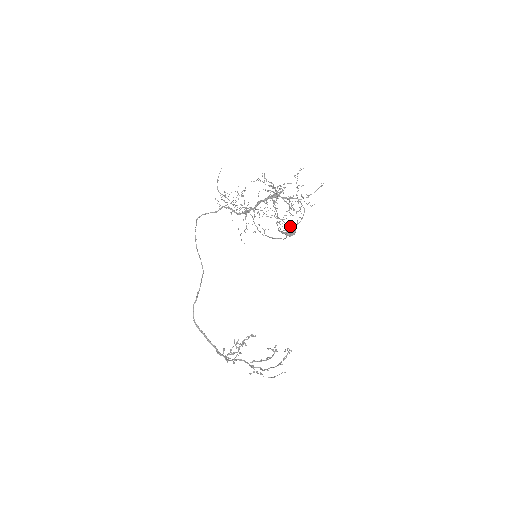
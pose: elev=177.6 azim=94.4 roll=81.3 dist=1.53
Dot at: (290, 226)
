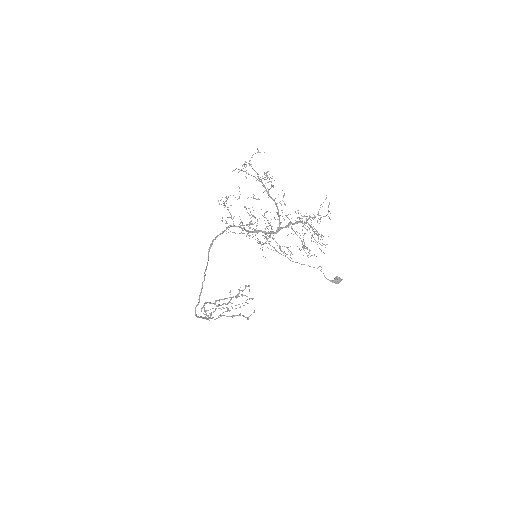
Dot at: (340, 279)
